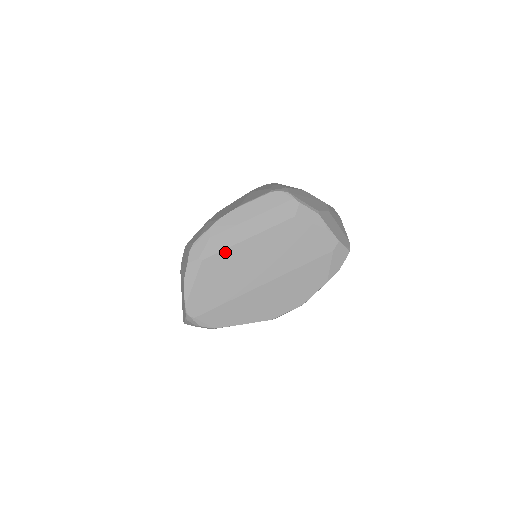
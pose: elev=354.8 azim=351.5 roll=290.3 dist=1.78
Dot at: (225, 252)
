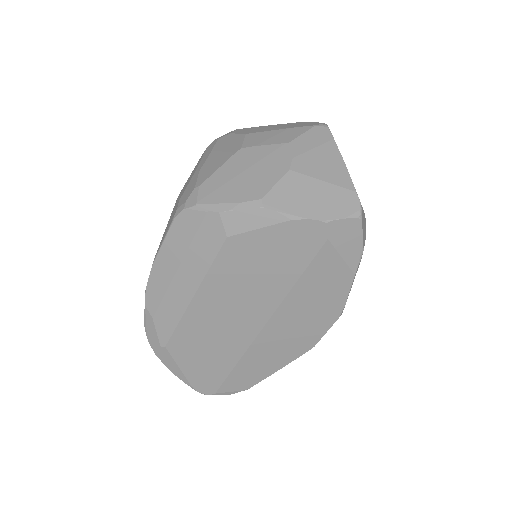
Dot at: (181, 326)
